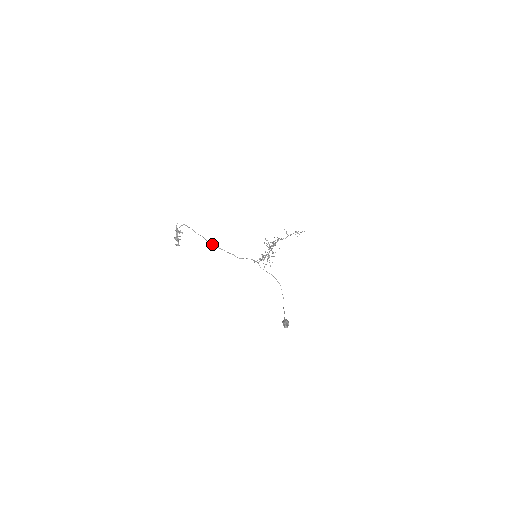
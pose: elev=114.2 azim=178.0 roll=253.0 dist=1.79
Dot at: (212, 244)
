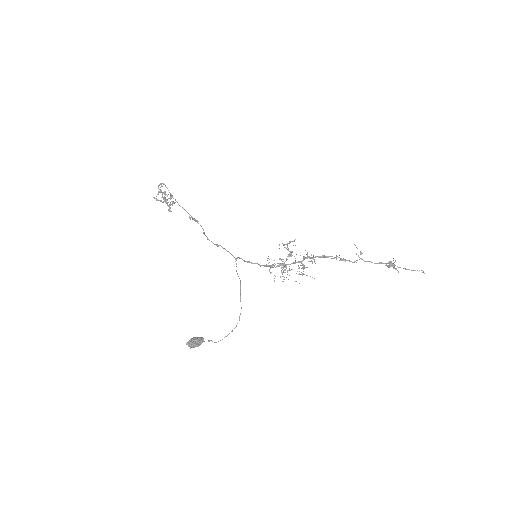
Dot at: occluded
